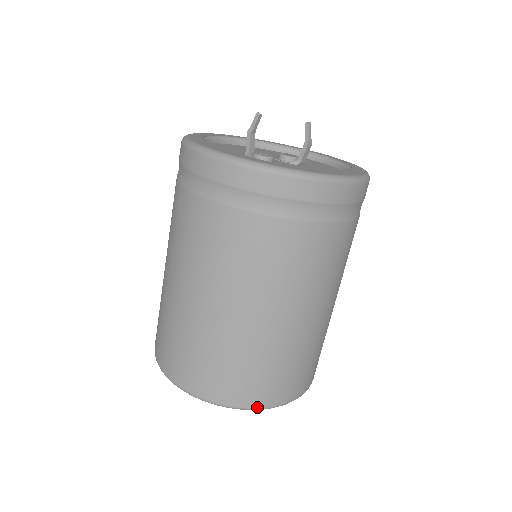
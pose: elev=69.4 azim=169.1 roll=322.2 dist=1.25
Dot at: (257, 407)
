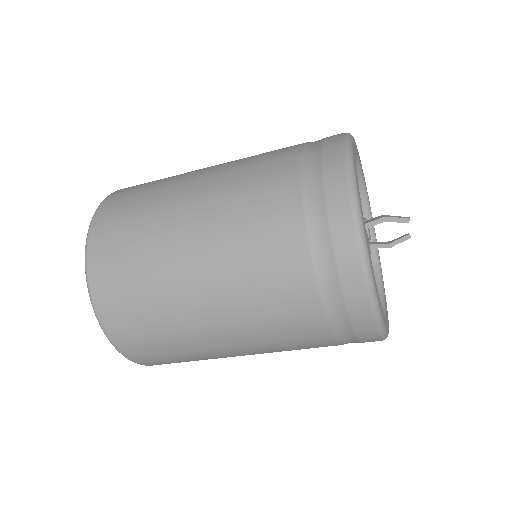
Dot at: (146, 365)
